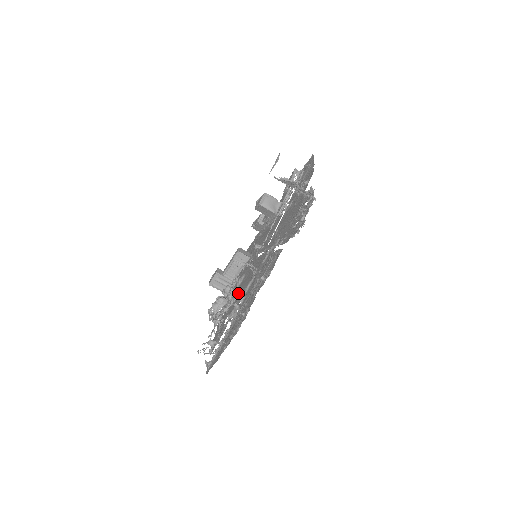
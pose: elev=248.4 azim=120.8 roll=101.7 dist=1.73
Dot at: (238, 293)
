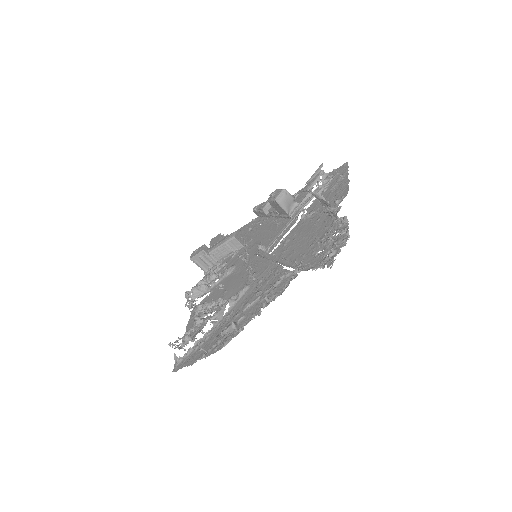
Dot at: (225, 287)
